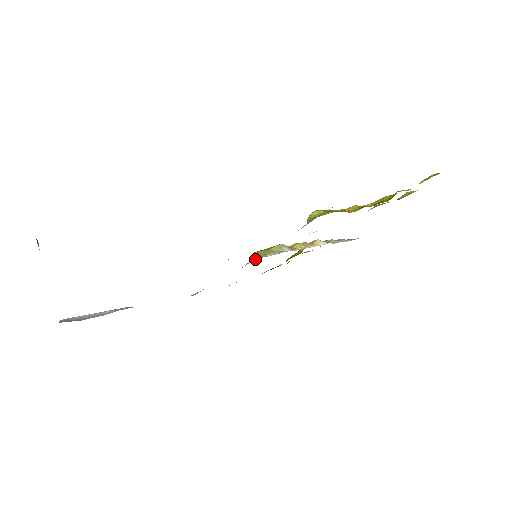
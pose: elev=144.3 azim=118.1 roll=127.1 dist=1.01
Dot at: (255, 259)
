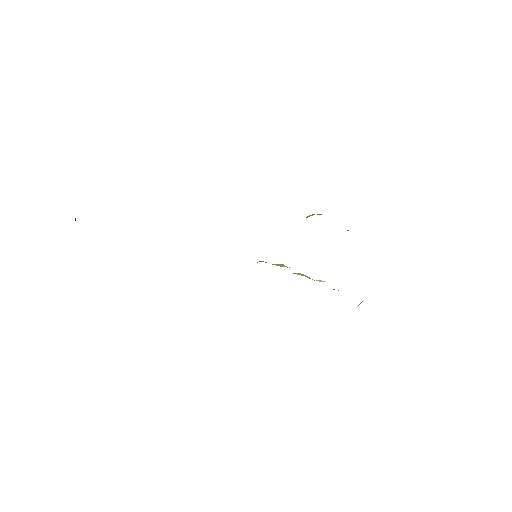
Dot at: occluded
